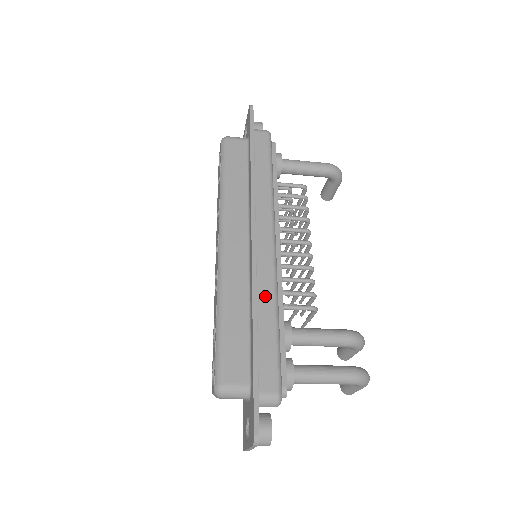
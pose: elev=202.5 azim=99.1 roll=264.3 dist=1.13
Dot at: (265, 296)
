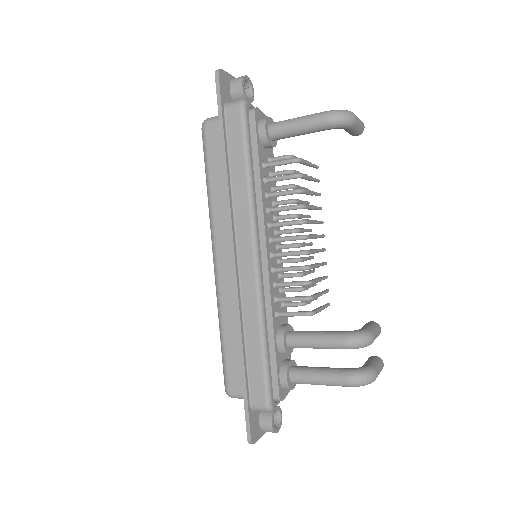
Dot at: (250, 317)
